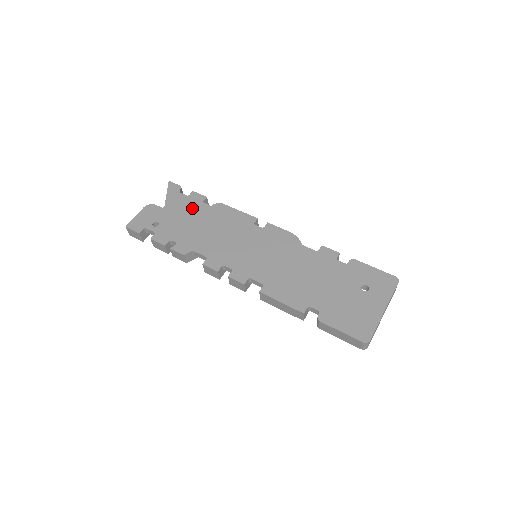
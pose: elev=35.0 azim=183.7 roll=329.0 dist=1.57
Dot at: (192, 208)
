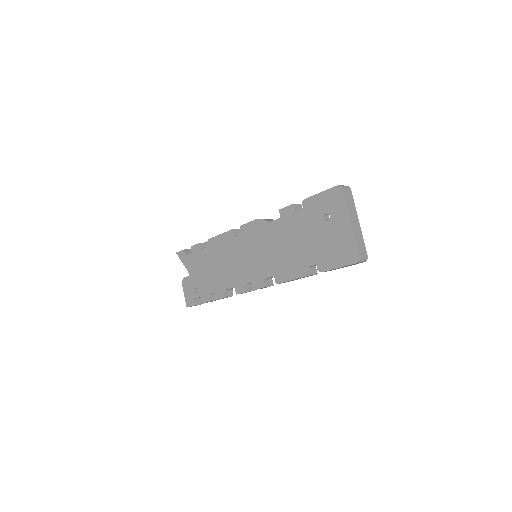
Dot at: (200, 260)
